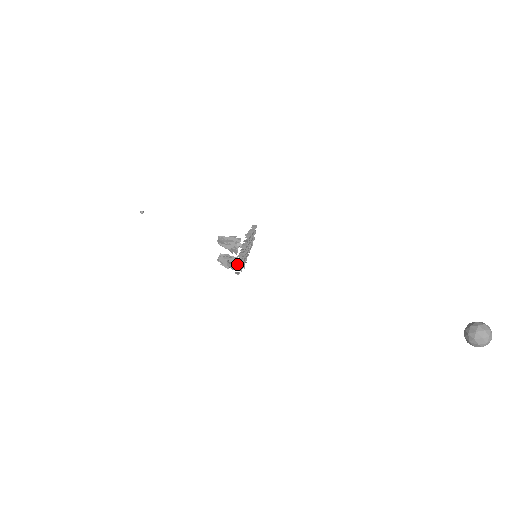
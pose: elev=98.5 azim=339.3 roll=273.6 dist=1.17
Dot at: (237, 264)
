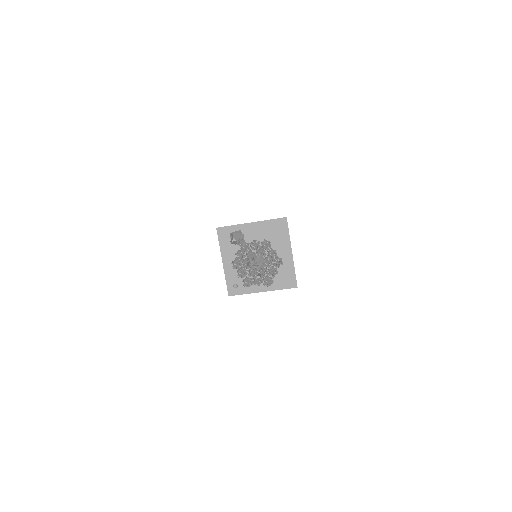
Dot at: (242, 278)
